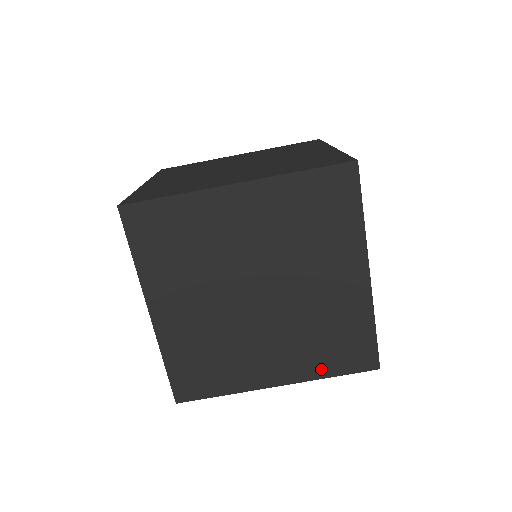
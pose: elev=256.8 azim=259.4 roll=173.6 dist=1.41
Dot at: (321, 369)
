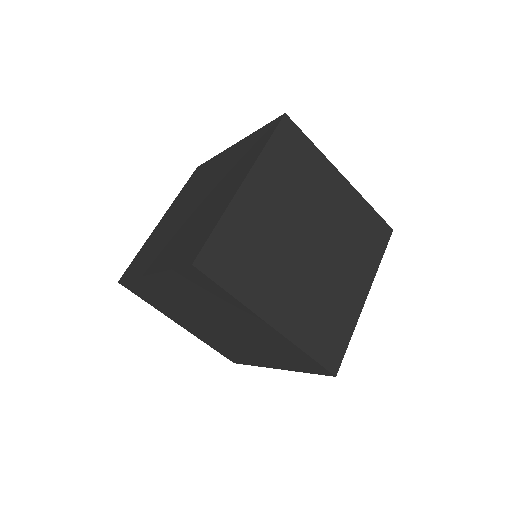
Dot at: (305, 340)
